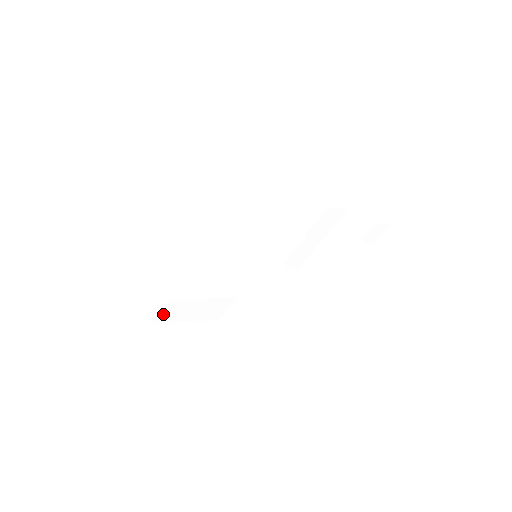
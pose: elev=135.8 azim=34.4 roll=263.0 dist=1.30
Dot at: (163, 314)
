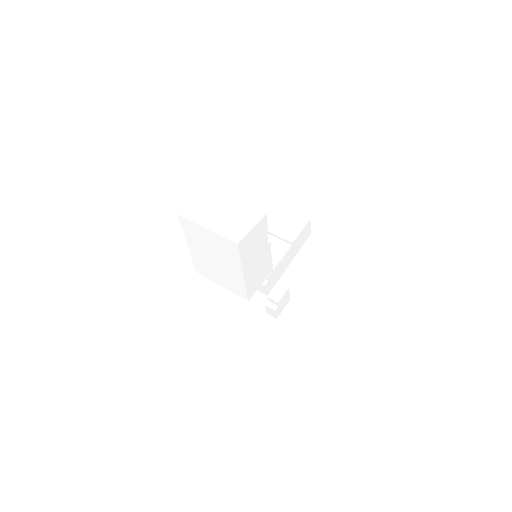
Dot at: (250, 237)
